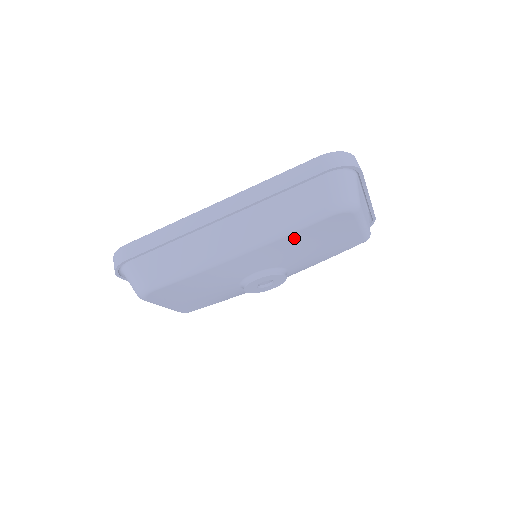
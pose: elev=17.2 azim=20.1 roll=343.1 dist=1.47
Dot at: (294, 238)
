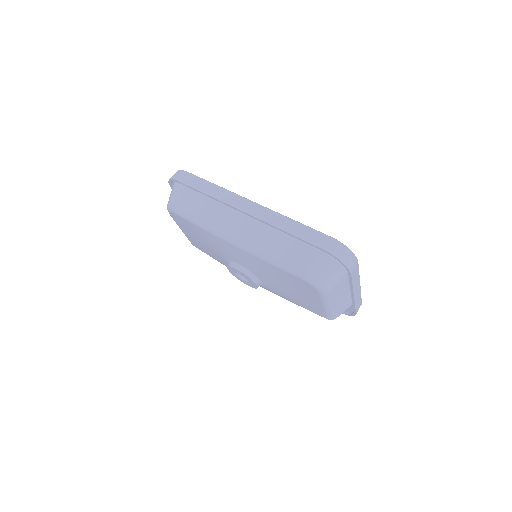
Dot at: (272, 268)
